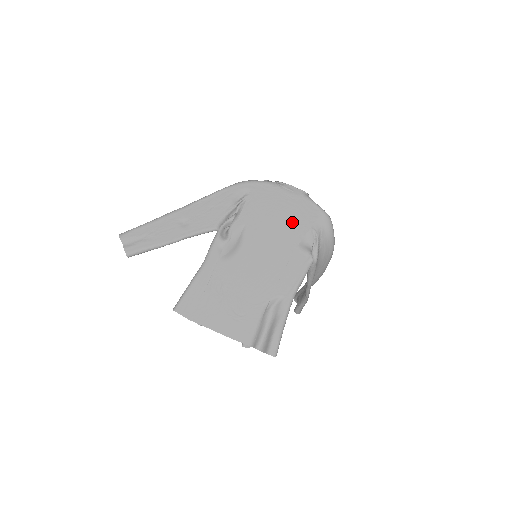
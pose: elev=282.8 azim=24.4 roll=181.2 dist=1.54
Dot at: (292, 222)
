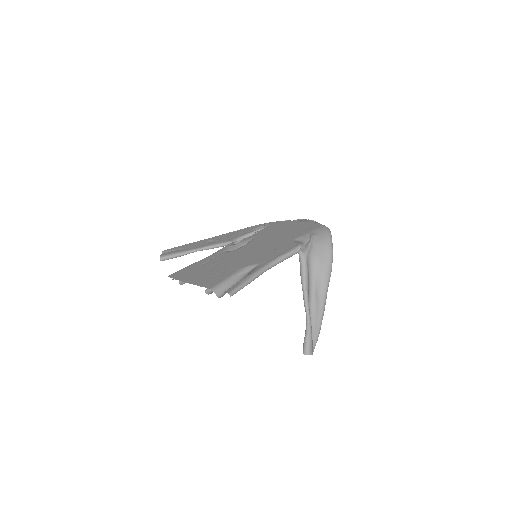
Dot at: (293, 232)
